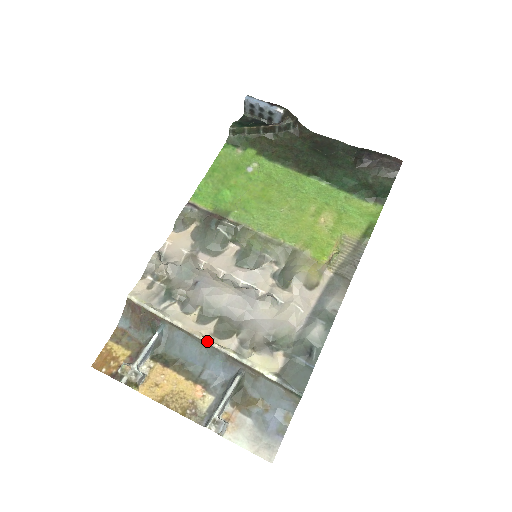
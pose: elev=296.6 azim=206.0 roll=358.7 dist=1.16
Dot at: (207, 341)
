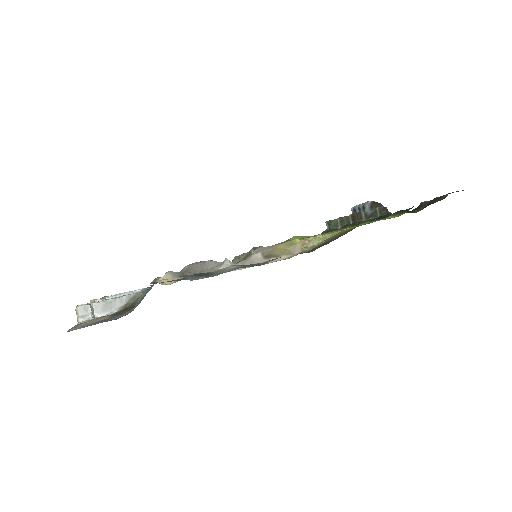
Dot at: occluded
